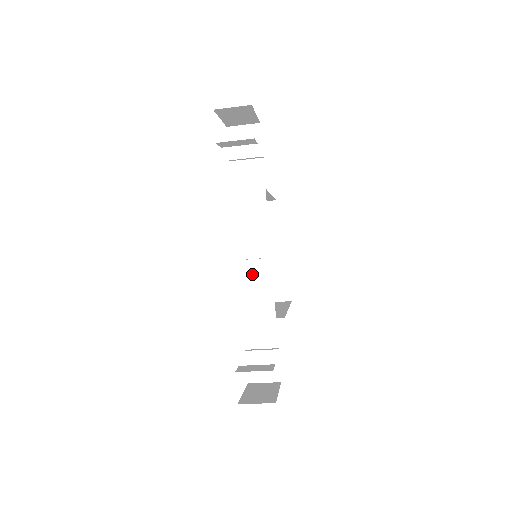
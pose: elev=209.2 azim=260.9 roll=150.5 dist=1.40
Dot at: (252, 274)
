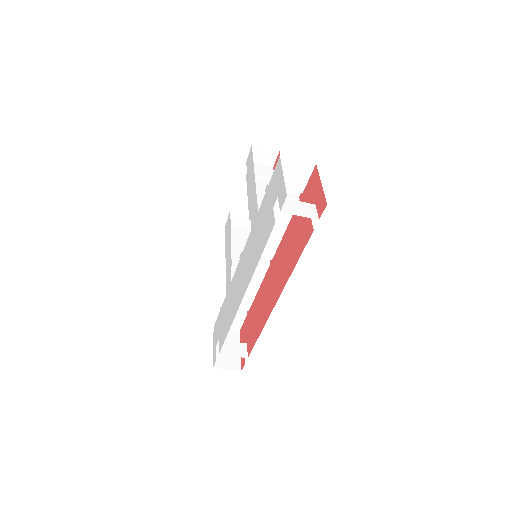
Dot at: occluded
